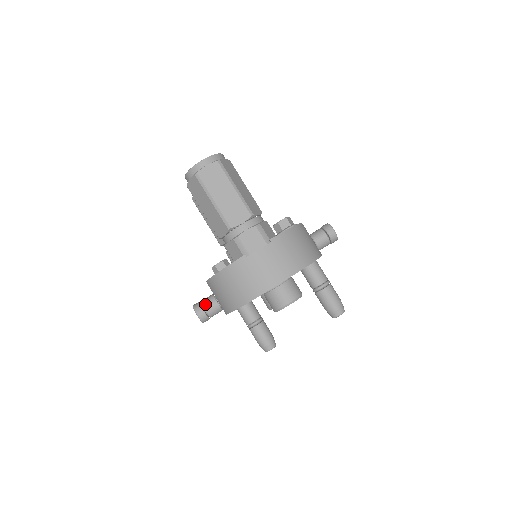
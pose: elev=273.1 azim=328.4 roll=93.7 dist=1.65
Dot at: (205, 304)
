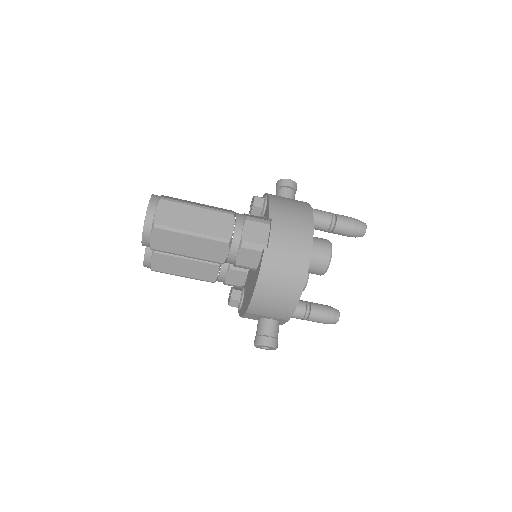
Dot at: (264, 331)
